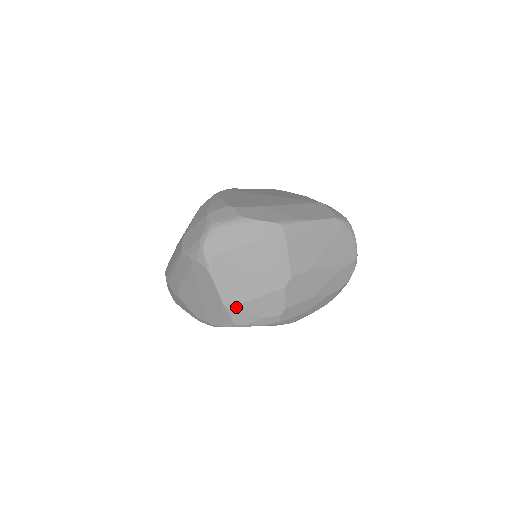
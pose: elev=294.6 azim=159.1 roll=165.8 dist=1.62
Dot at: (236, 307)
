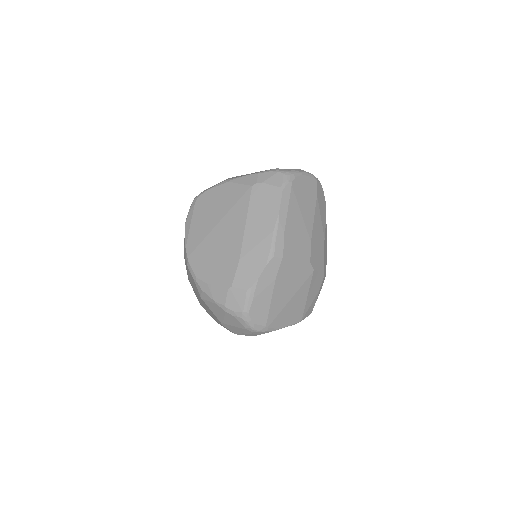
Dot at: (304, 314)
